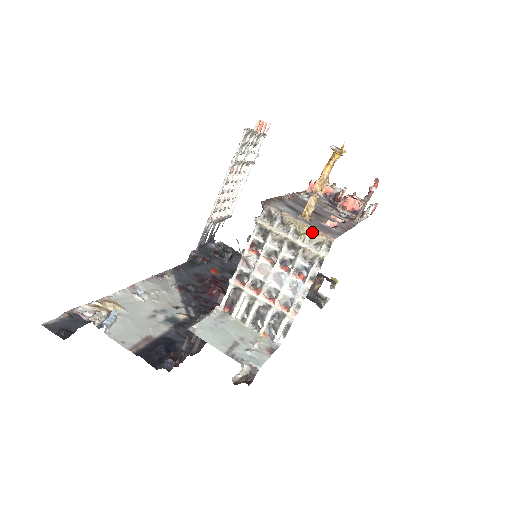
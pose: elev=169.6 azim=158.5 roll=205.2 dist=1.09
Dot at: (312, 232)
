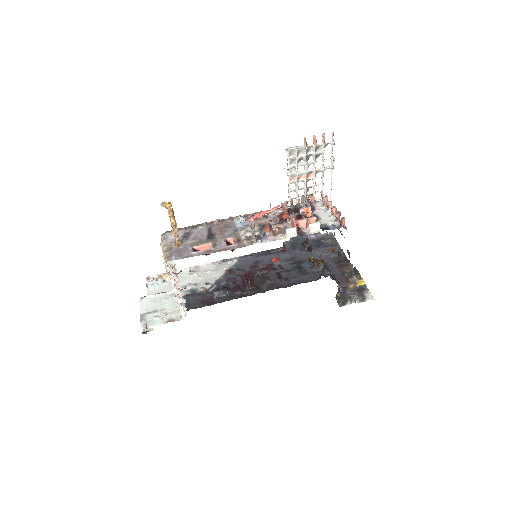
Dot at: (163, 255)
